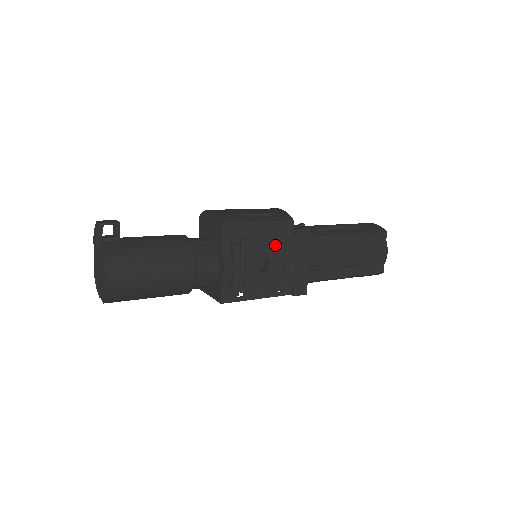
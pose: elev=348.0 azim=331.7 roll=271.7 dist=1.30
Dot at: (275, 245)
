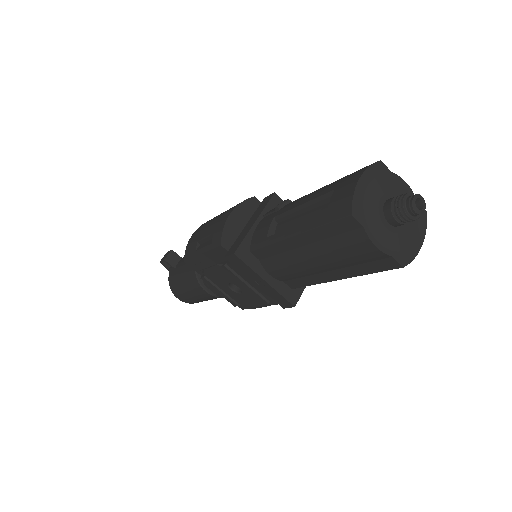
Dot at: (224, 273)
